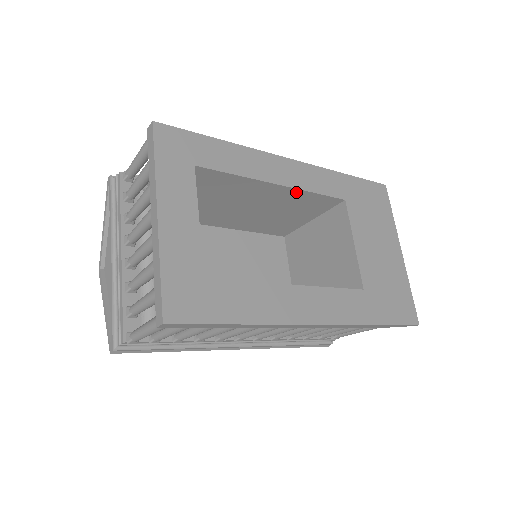
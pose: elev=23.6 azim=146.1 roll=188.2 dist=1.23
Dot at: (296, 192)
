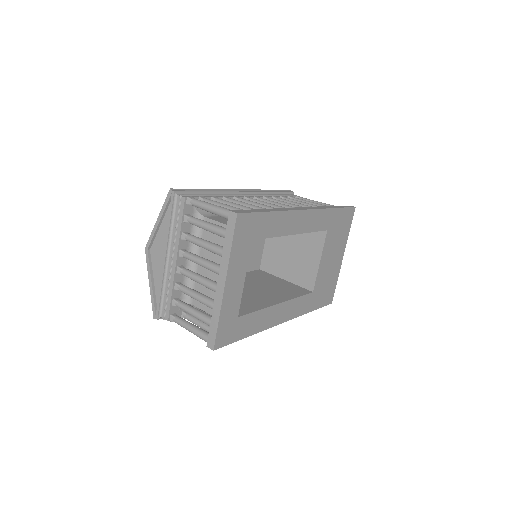
Dot at: occluded
